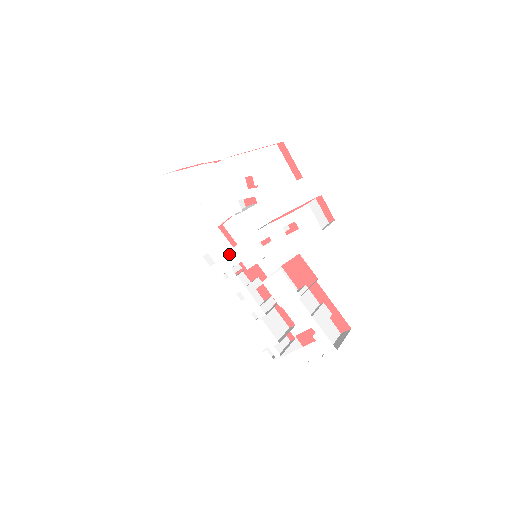
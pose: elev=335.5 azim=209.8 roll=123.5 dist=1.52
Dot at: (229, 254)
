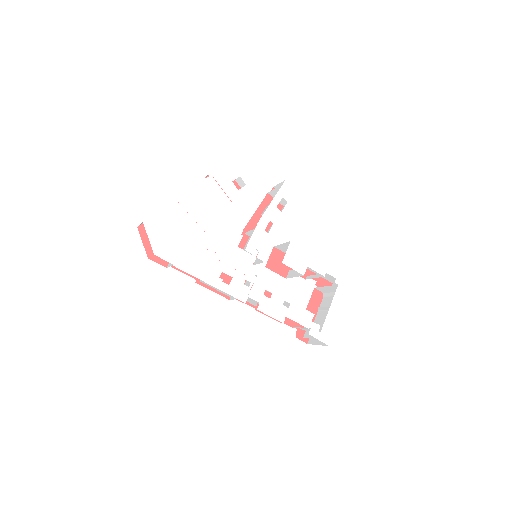
Dot at: (243, 259)
